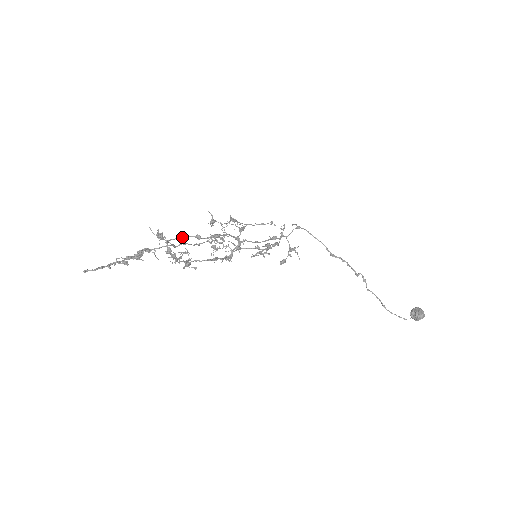
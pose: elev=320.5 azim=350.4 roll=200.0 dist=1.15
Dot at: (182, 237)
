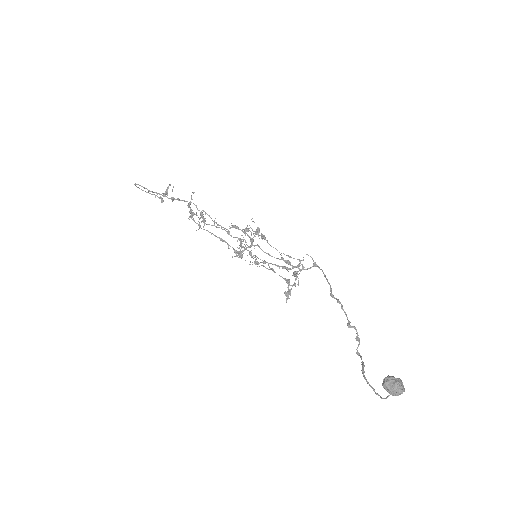
Dot at: (217, 227)
